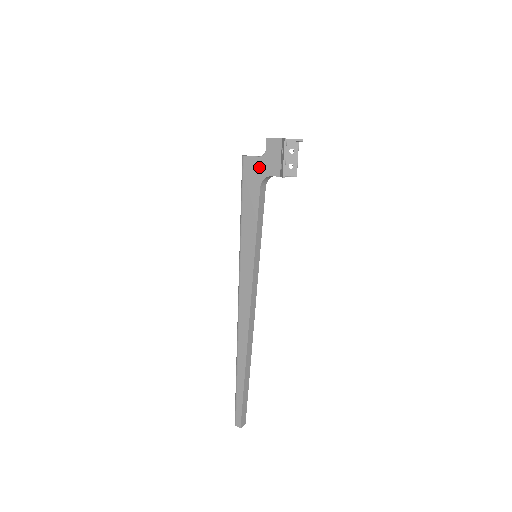
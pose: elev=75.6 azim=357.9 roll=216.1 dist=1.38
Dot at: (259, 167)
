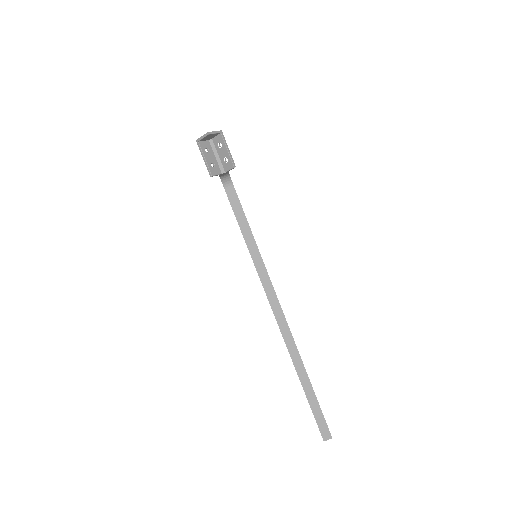
Dot at: occluded
